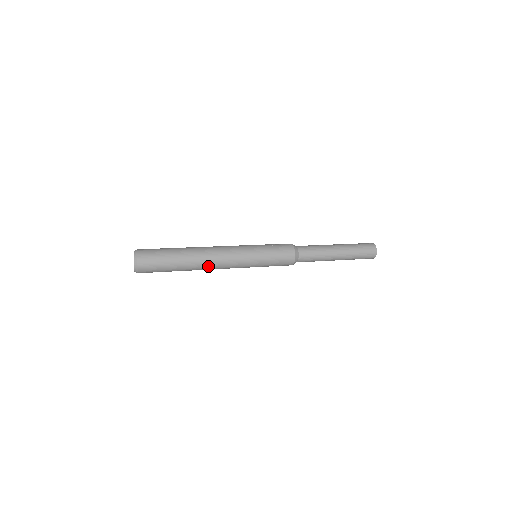
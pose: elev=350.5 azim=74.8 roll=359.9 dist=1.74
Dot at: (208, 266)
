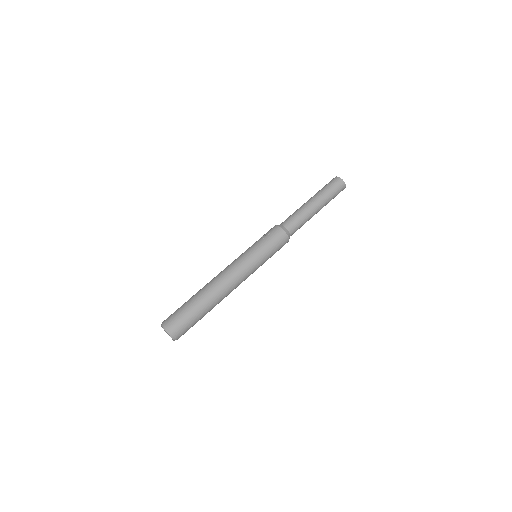
Dot at: (227, 294)
